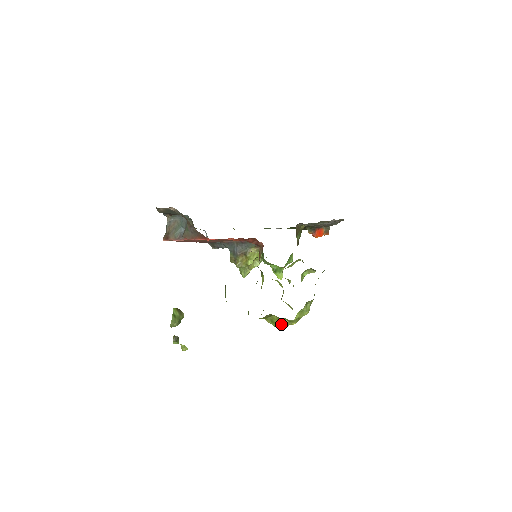
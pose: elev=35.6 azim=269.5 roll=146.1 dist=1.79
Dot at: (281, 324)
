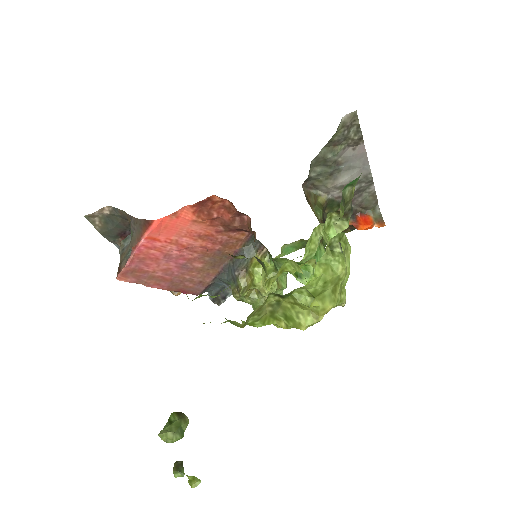
Dot at: (304, 316)
